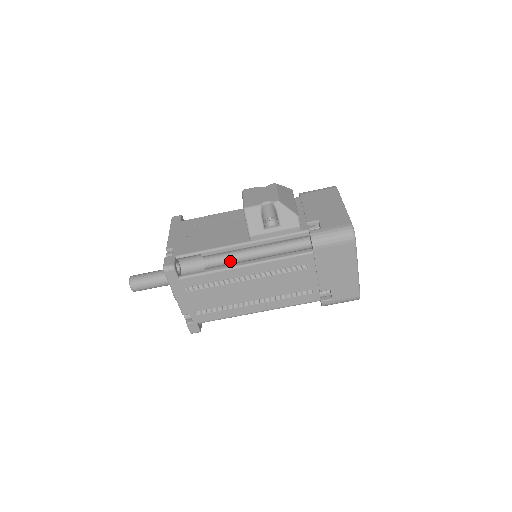
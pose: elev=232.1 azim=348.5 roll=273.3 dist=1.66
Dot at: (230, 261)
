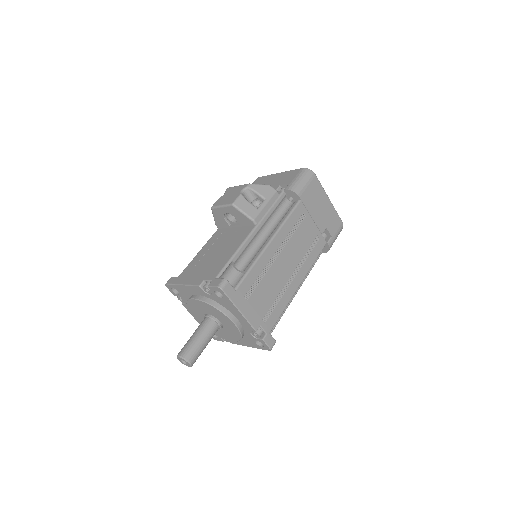
Dot at: (254, 252)
